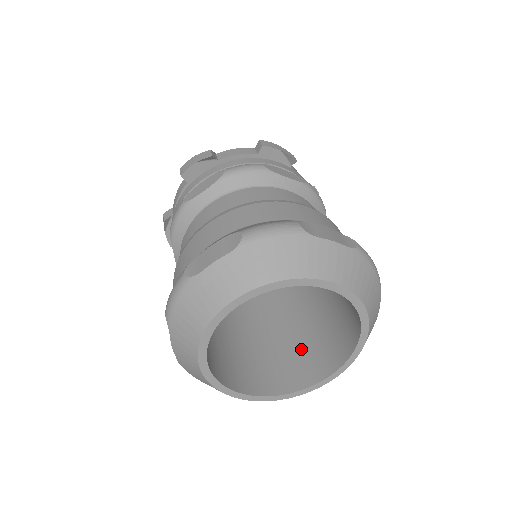
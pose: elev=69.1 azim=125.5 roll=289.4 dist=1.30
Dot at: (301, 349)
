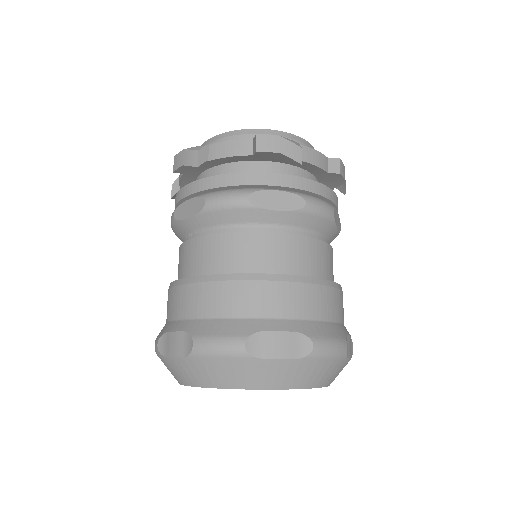
Dot at: occluded
